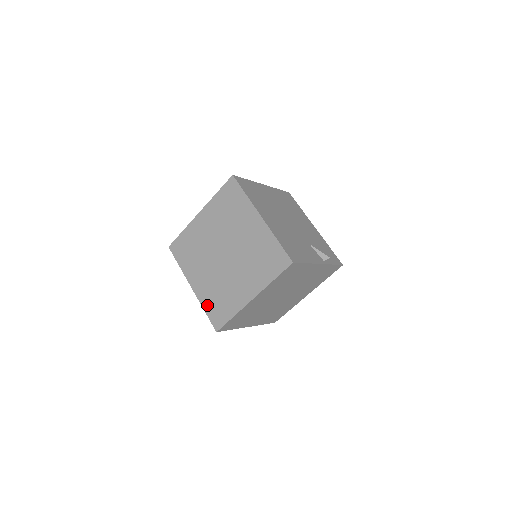
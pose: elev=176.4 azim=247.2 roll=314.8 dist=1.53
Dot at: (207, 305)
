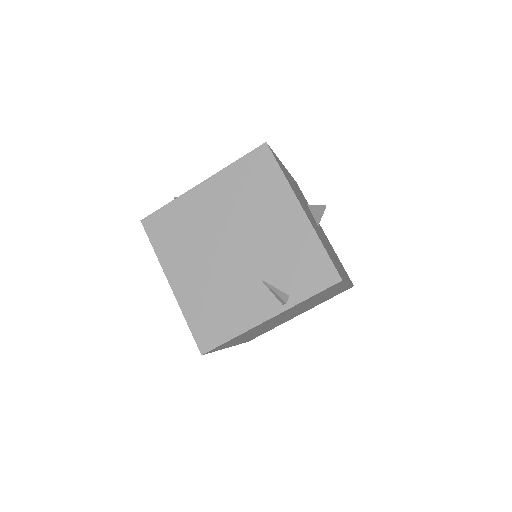
Dot at: occluded
